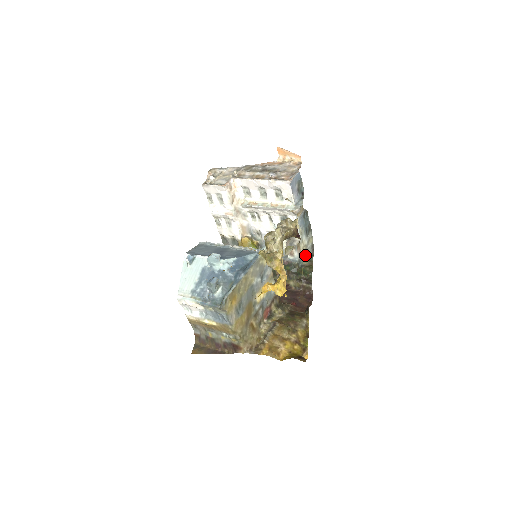
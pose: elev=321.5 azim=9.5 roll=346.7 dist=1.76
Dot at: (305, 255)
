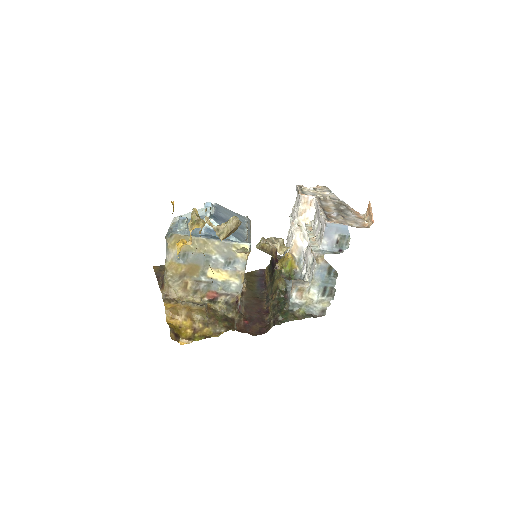
Dot at: (305, 307)
